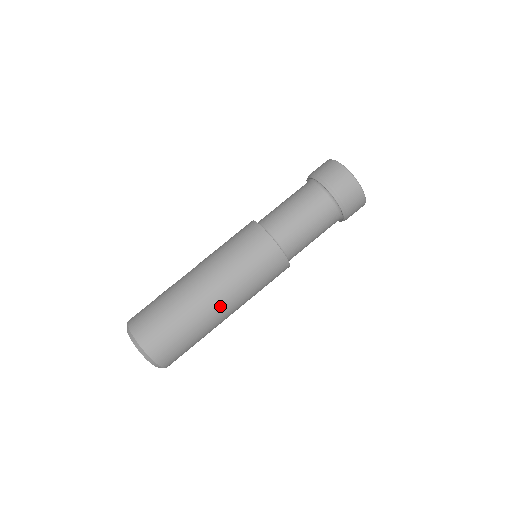
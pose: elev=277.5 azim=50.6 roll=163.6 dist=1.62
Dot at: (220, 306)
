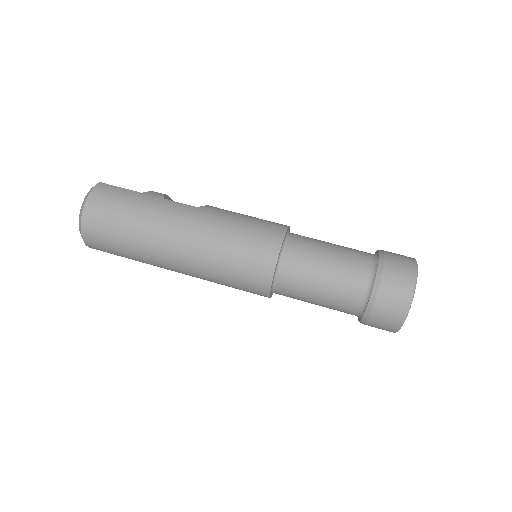
Dot at: (175, 265)
